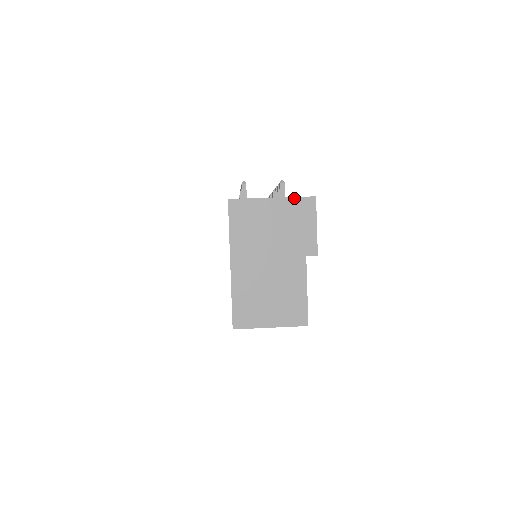
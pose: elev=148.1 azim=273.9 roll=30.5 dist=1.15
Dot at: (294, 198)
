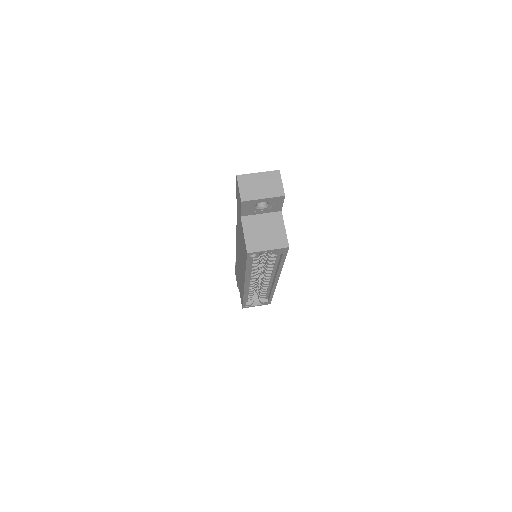
Dot at: (269, 172)
